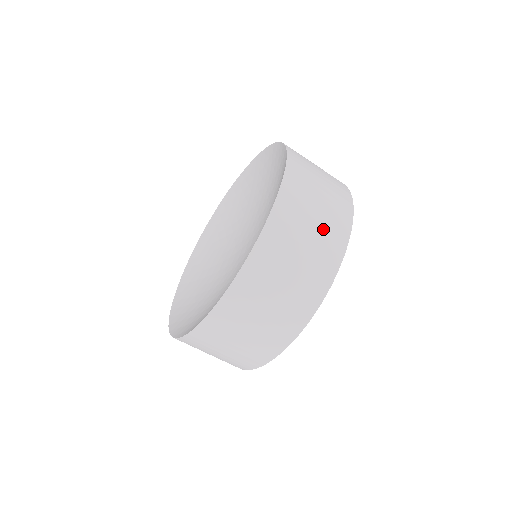
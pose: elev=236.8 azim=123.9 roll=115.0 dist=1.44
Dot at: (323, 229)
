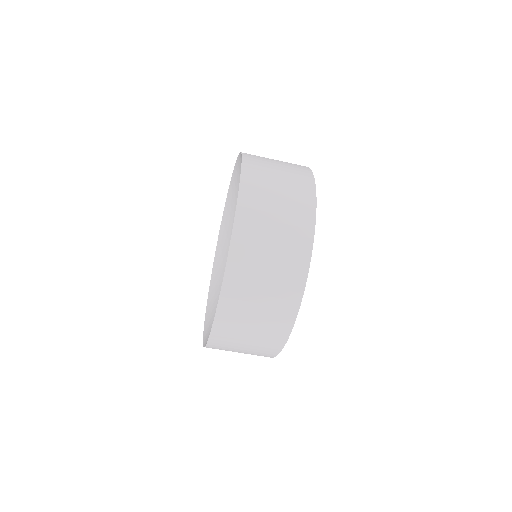
Dot at: (288, 167)
